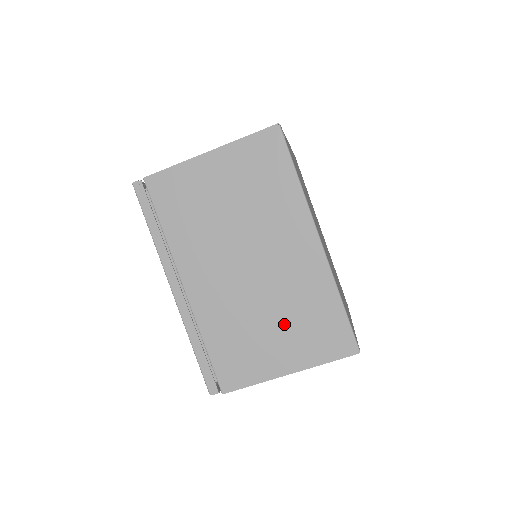
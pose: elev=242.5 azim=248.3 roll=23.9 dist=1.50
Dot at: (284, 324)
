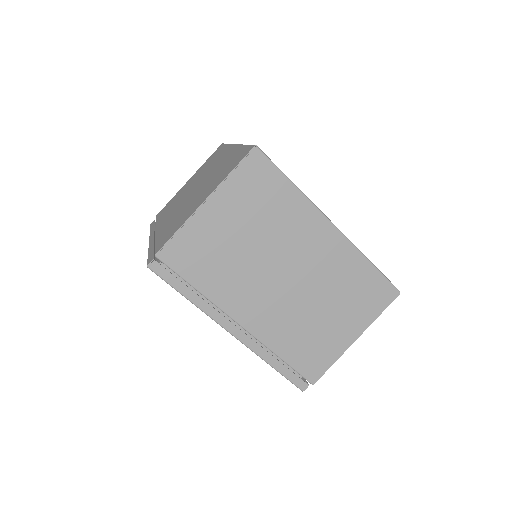
Dot at: (208, 186)
